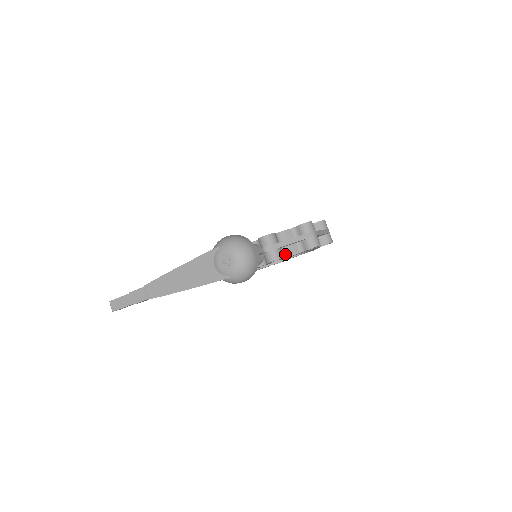
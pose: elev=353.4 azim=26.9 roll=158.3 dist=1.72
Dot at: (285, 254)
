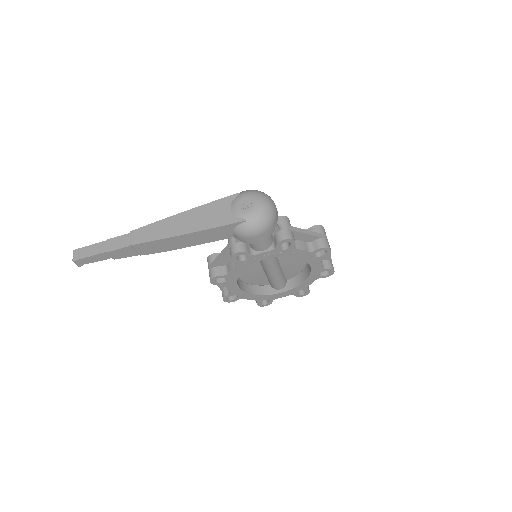
Dot at: (295, 246)
